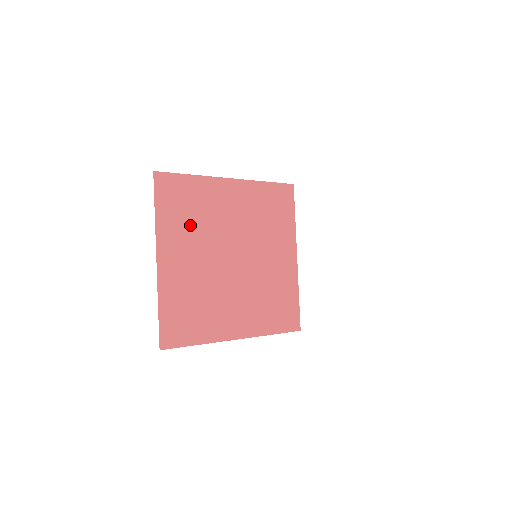
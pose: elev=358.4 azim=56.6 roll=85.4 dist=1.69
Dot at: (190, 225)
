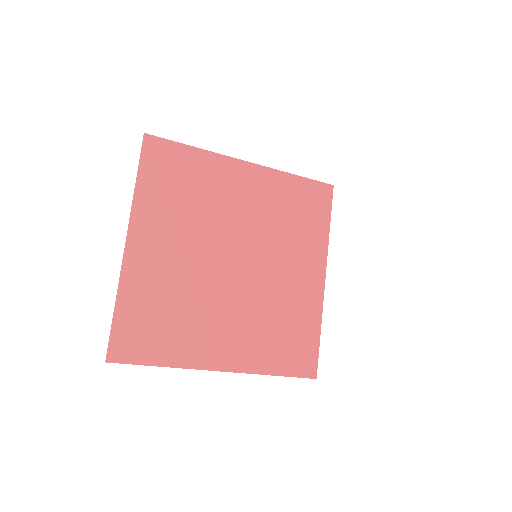
Dot at: (181, 208)
